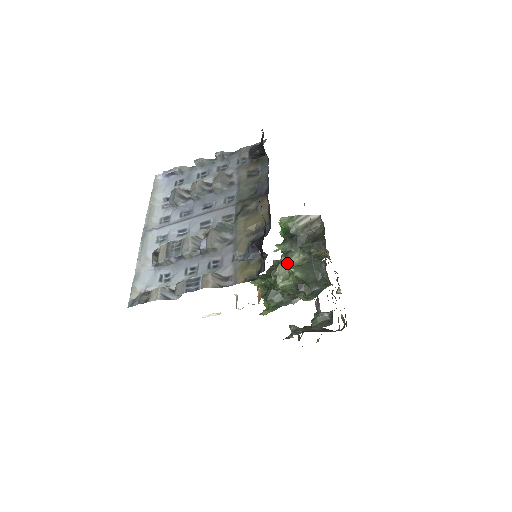
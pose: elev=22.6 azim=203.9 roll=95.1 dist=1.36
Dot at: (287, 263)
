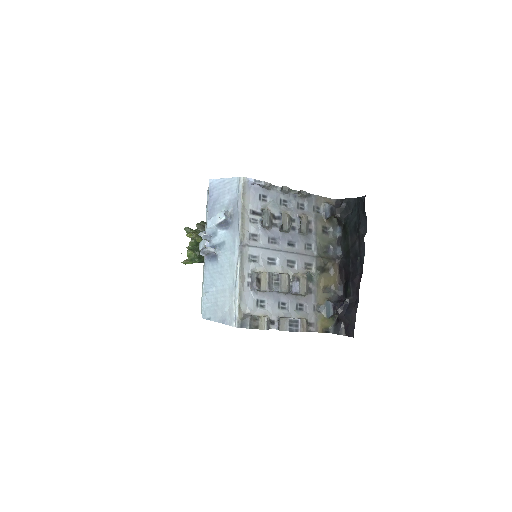
Dot at: occluded
